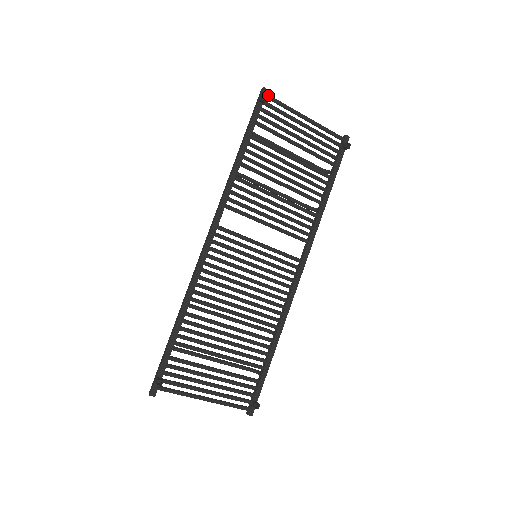
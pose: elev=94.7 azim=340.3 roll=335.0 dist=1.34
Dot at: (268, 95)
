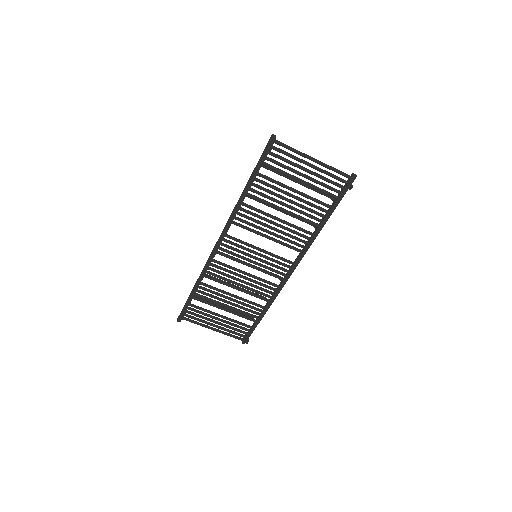
Dot at: (276, 142)
